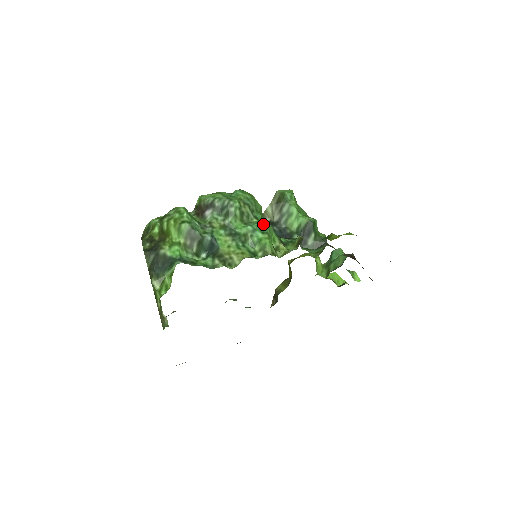
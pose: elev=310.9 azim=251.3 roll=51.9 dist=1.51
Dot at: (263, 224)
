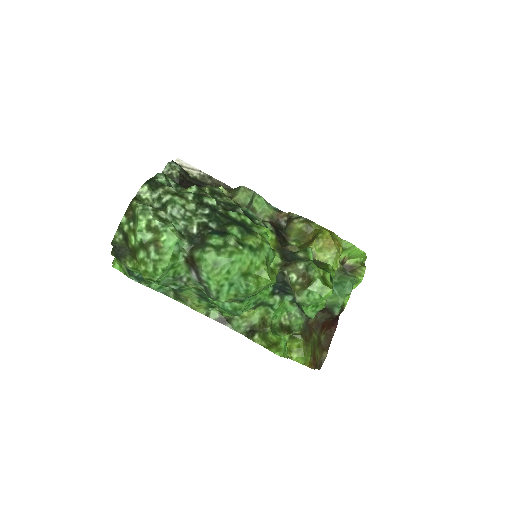
Dot at: (239, 311)
